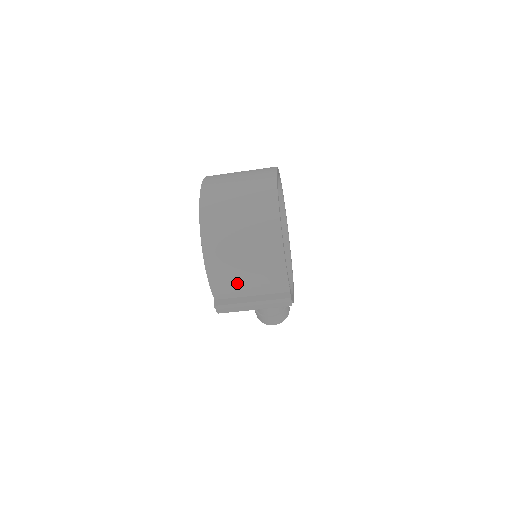
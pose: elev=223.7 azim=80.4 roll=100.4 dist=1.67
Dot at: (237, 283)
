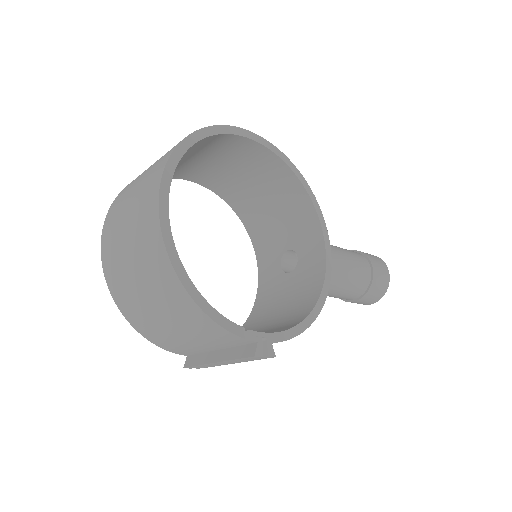
Dot at: (183, 343)
